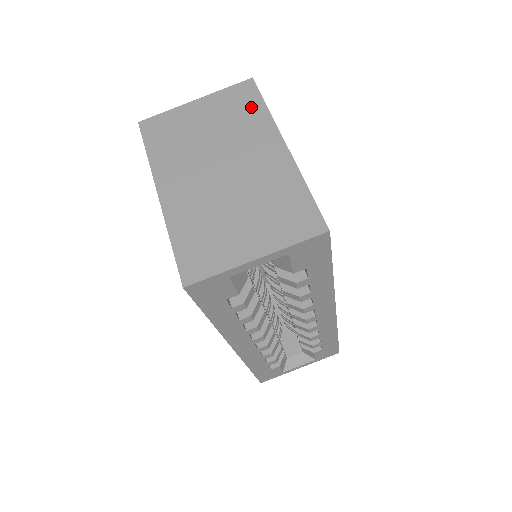
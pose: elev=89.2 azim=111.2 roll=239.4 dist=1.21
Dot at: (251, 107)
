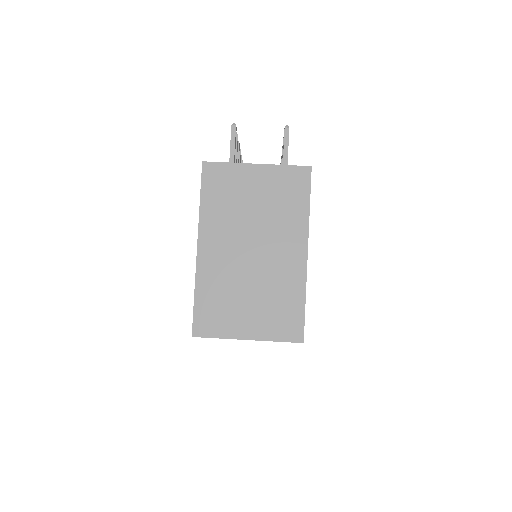
Dot at: (297, 199)
